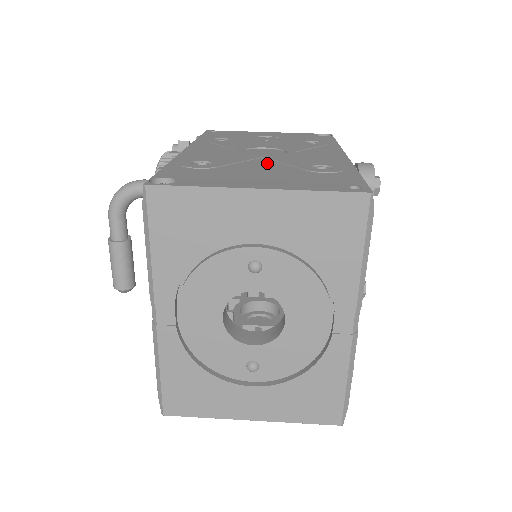
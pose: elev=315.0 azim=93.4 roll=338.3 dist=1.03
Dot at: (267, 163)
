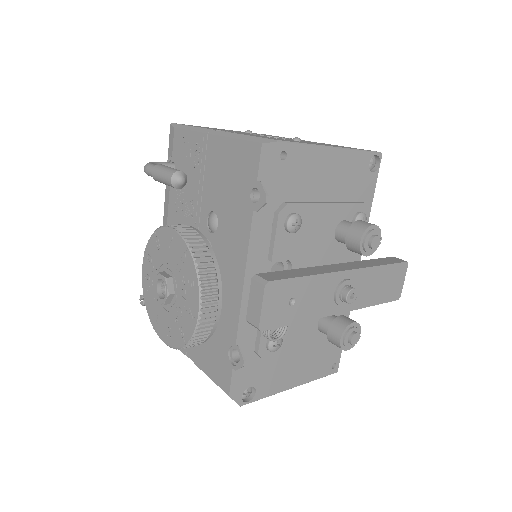
Dot at: occluded
